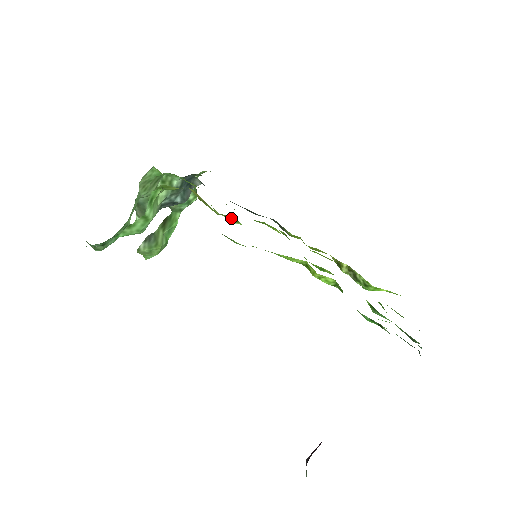
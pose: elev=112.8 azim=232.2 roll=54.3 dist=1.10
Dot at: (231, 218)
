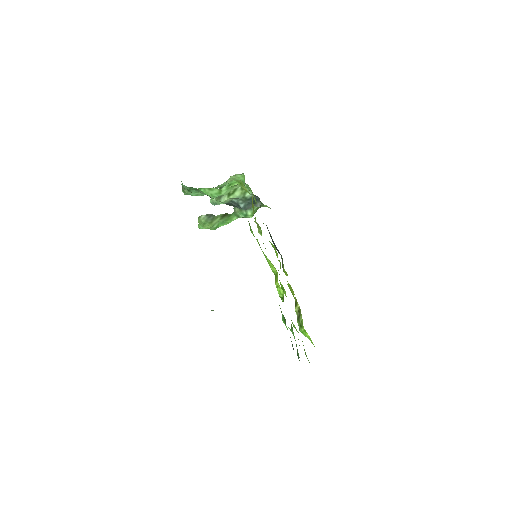
Dot at: (260, 229)
